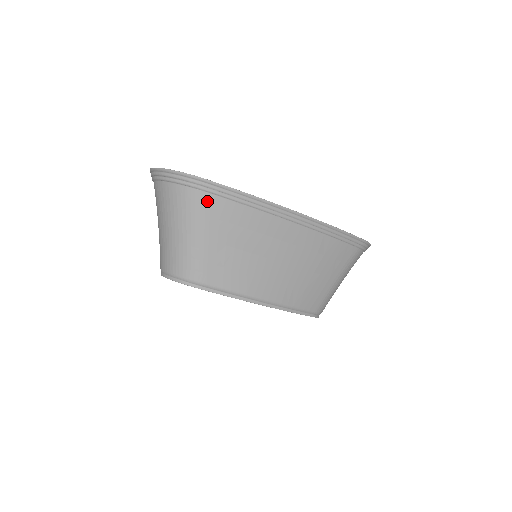
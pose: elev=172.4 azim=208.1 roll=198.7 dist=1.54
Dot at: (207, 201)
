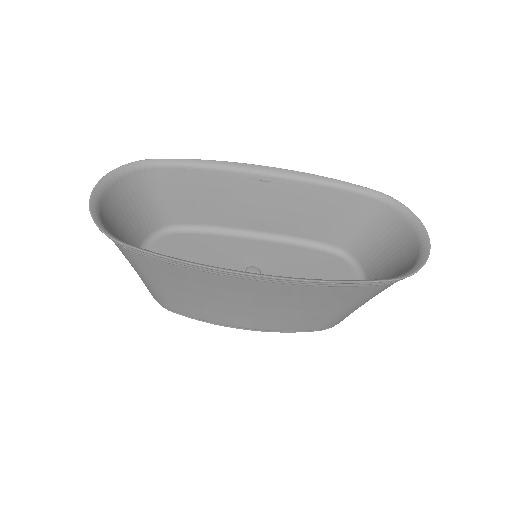
Dot at: (136, 258)
